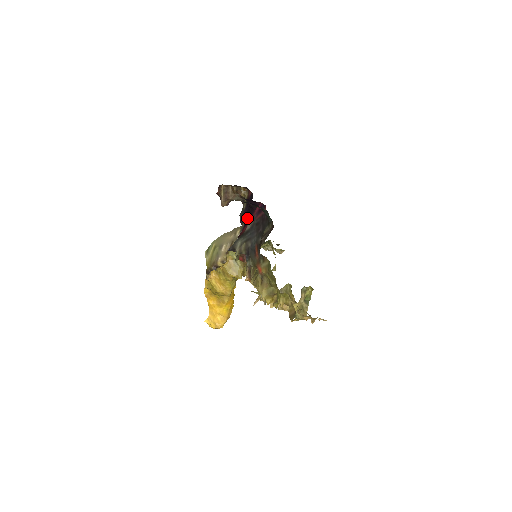
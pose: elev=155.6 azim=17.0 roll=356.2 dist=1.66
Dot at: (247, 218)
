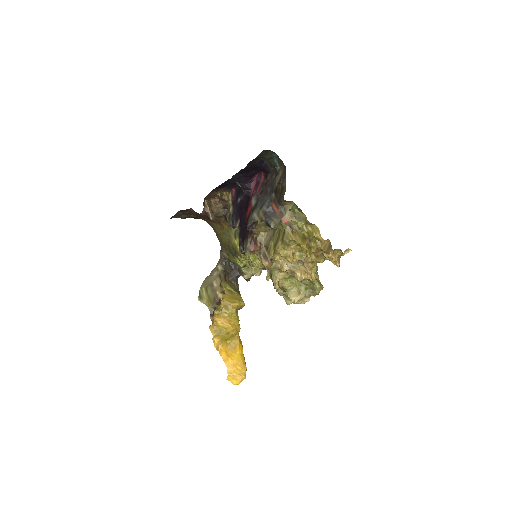
Dot at: (242, 211)
